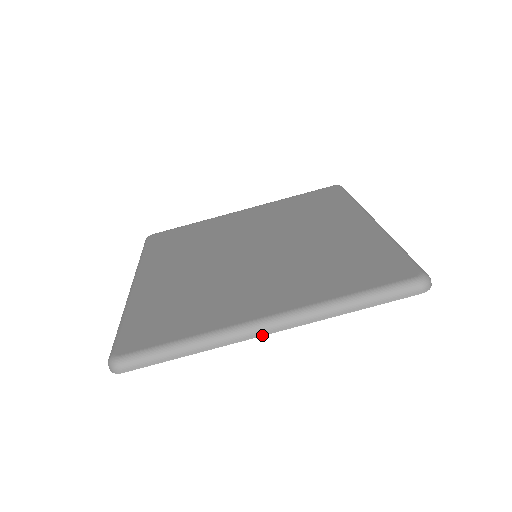
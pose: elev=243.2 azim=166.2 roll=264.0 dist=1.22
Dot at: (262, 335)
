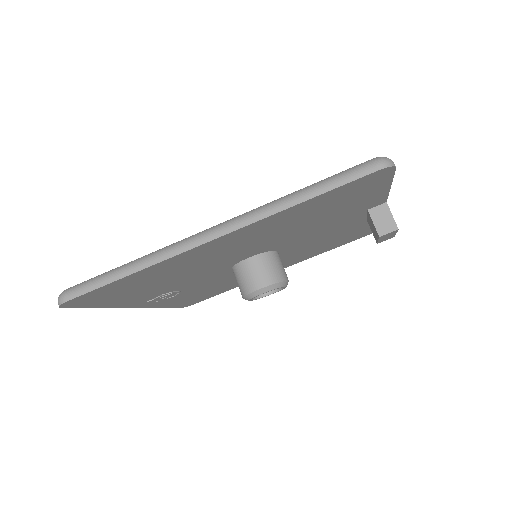
Dot at: (203, 243)
